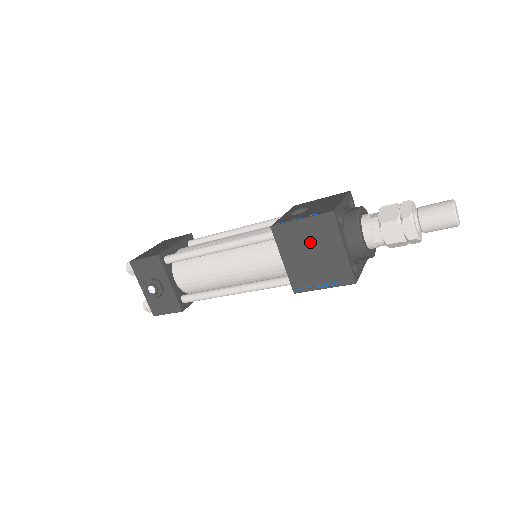
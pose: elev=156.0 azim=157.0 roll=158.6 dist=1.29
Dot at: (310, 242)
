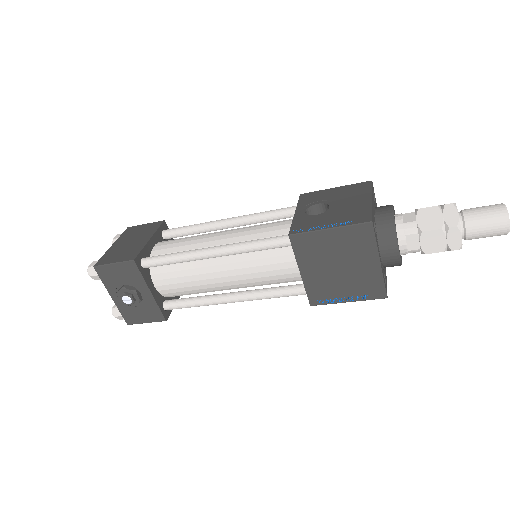
Dot at: (338, 254)
